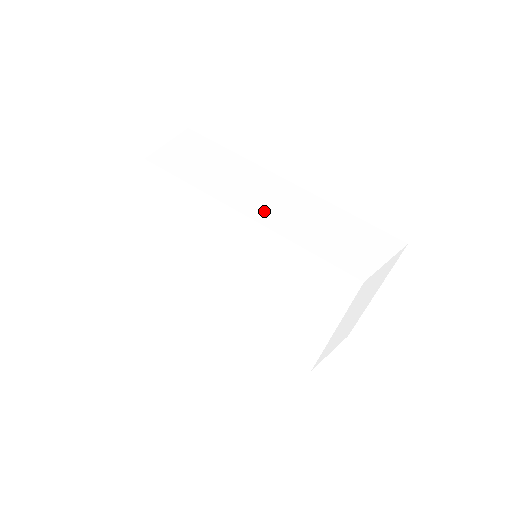
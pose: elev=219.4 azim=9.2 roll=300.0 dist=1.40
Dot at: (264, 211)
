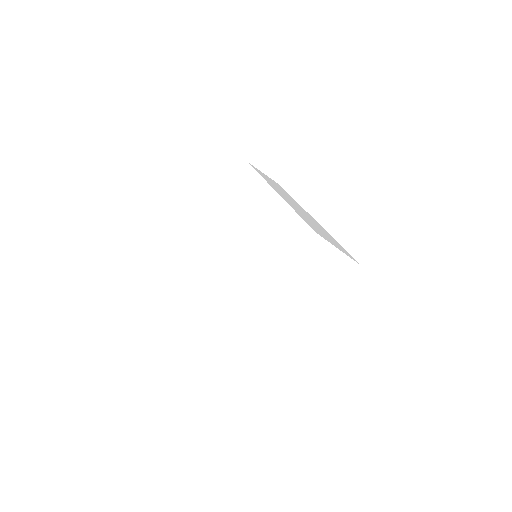
Dot at: (287, 200)
